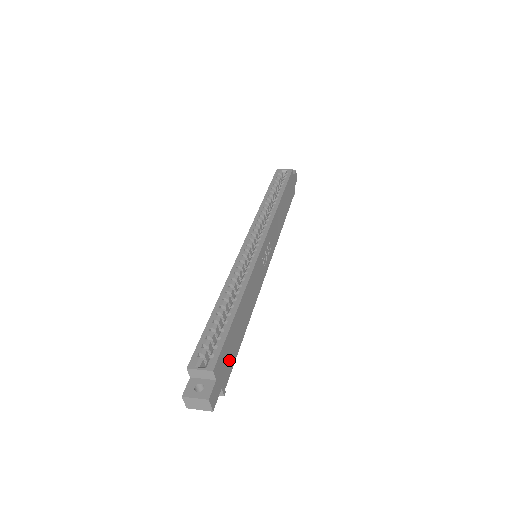
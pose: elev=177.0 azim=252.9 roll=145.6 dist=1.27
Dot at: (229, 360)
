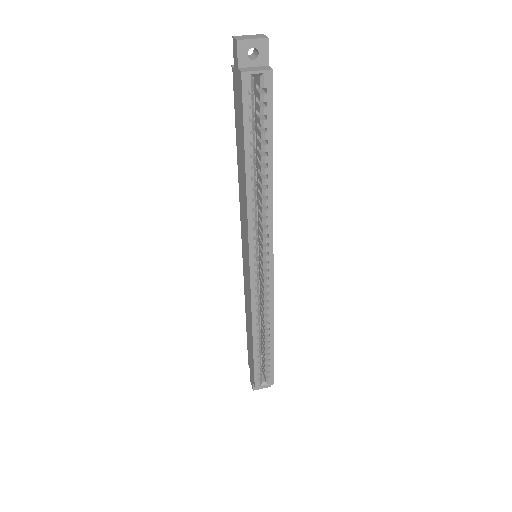
Dot at: occluded
